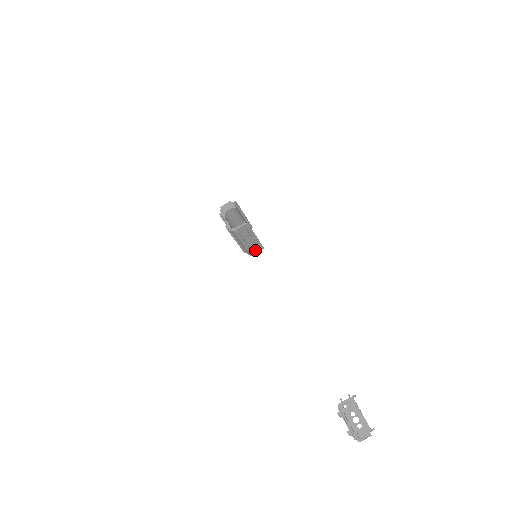
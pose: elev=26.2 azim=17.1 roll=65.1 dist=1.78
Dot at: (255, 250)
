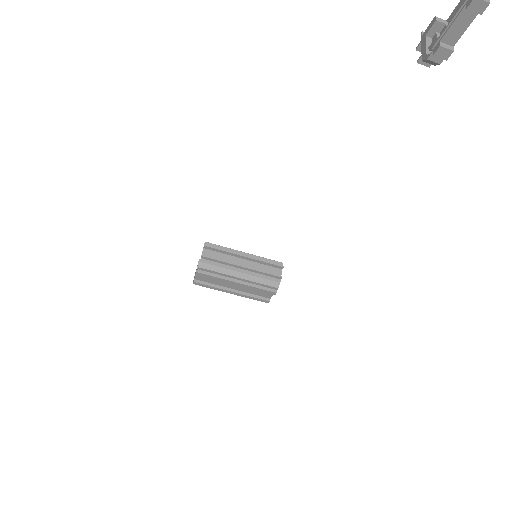
Dot at: (274, 273)
